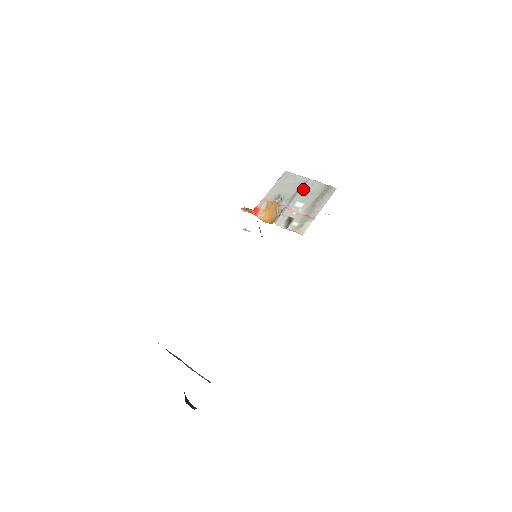
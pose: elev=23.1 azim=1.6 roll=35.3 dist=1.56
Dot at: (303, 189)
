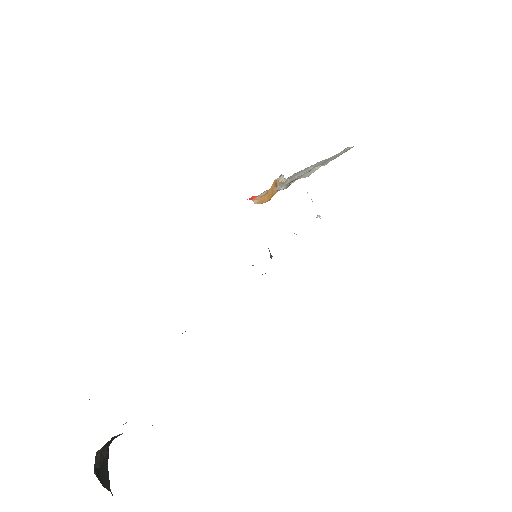
Dot at: (313, 167)
